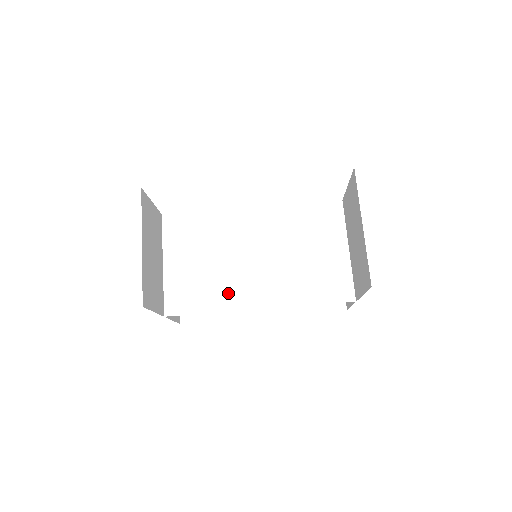
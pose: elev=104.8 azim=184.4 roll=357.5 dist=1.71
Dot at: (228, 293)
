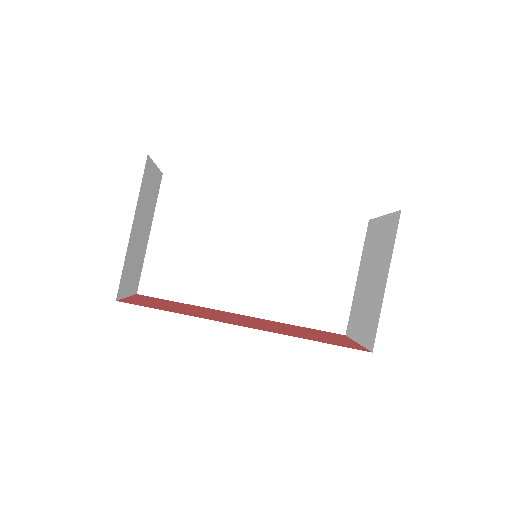
Dot at: (214, 288)
